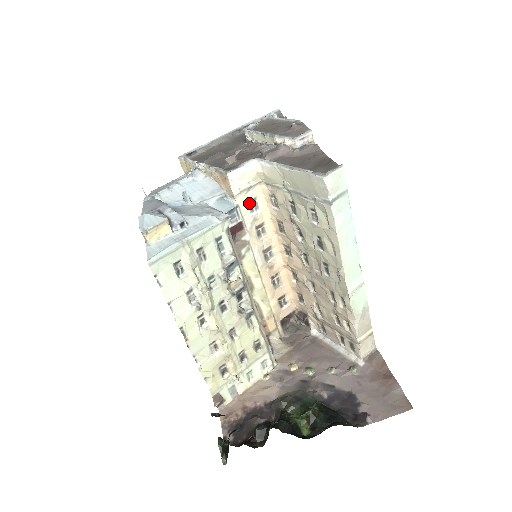
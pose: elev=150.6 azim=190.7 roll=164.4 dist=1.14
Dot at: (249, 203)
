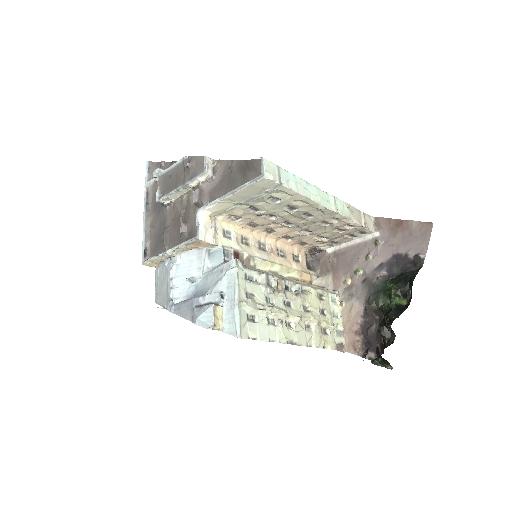
Dot at: (224, 237)
